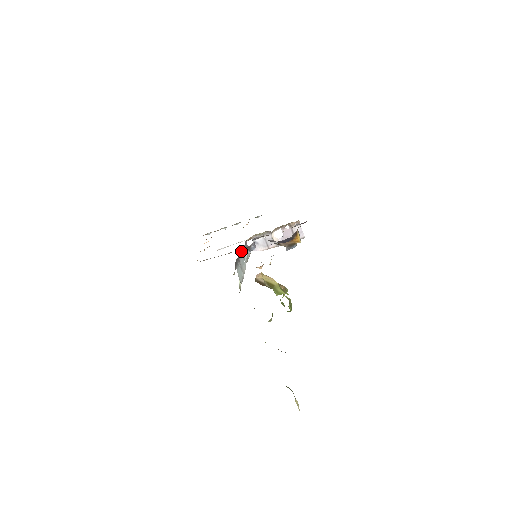
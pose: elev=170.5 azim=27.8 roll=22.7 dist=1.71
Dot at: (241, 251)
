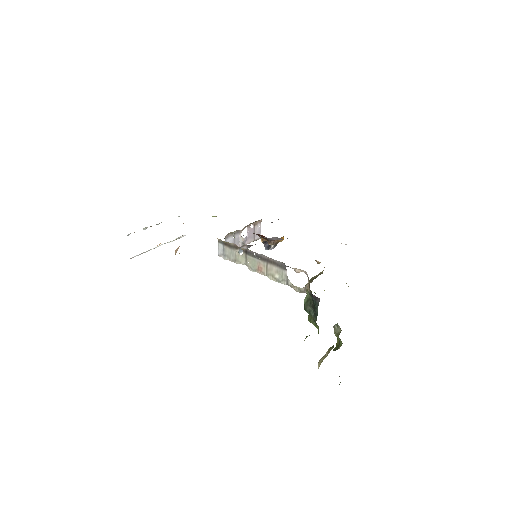
Dot at: (249, 250)
